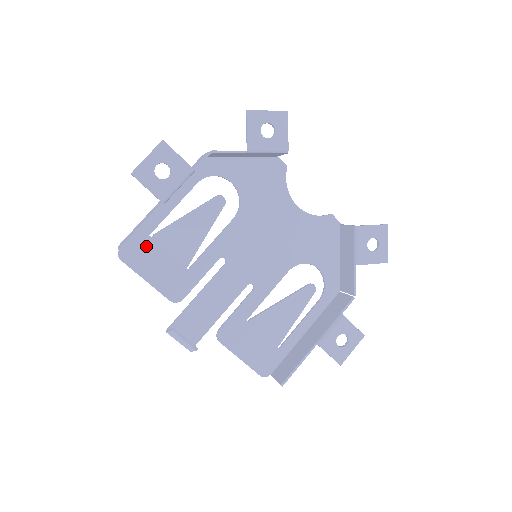
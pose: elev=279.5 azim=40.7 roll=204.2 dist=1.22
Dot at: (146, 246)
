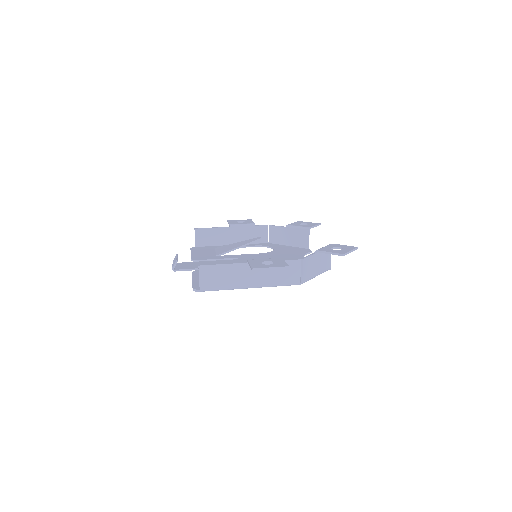
Dot at: (207, 249)
